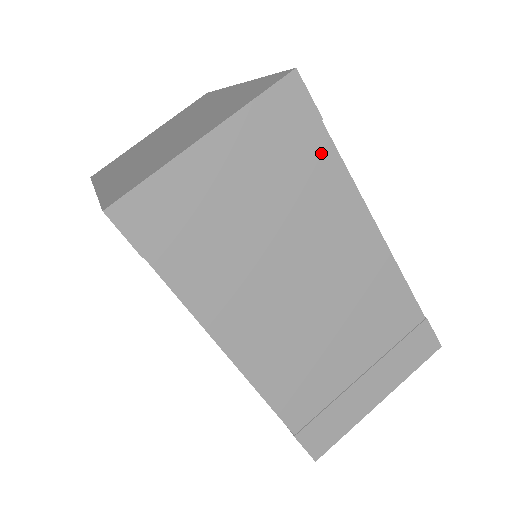
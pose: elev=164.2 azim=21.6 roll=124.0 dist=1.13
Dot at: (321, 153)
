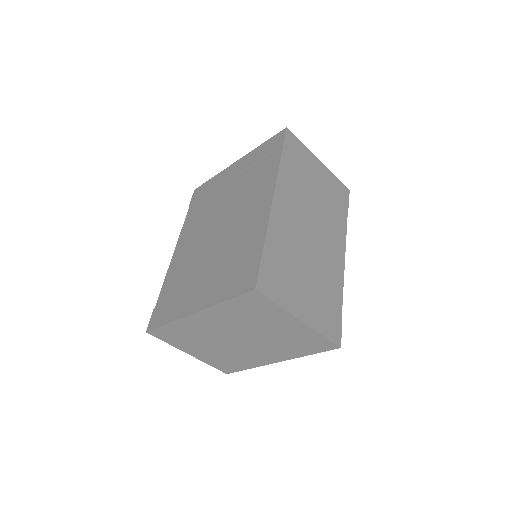
Dot at: (343, 212)
